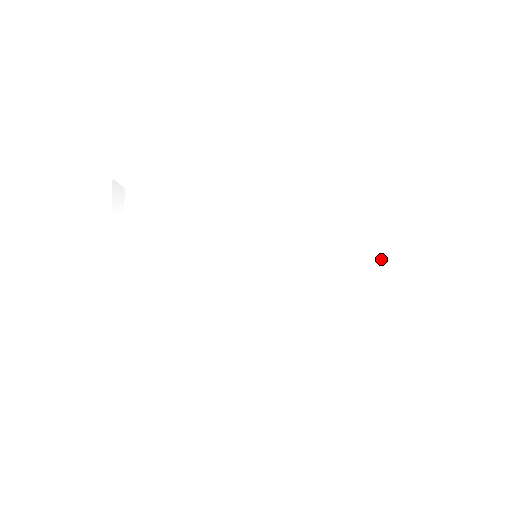
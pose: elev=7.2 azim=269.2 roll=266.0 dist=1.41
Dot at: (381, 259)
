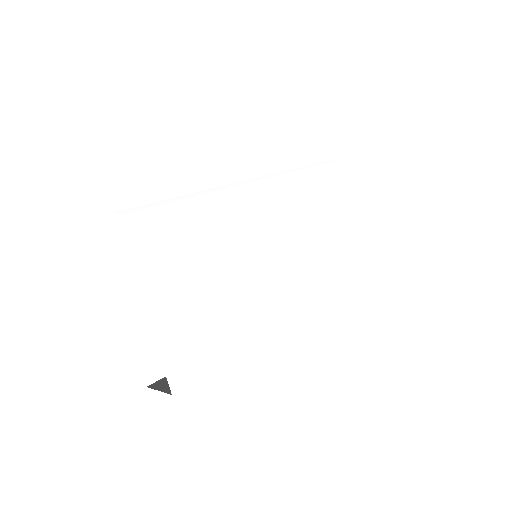
Dot at: (344, 228)
